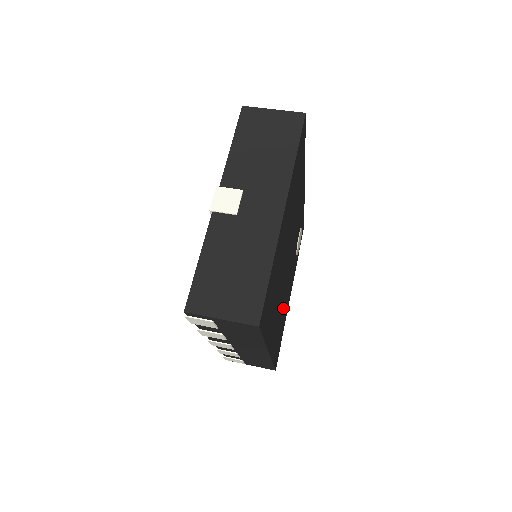
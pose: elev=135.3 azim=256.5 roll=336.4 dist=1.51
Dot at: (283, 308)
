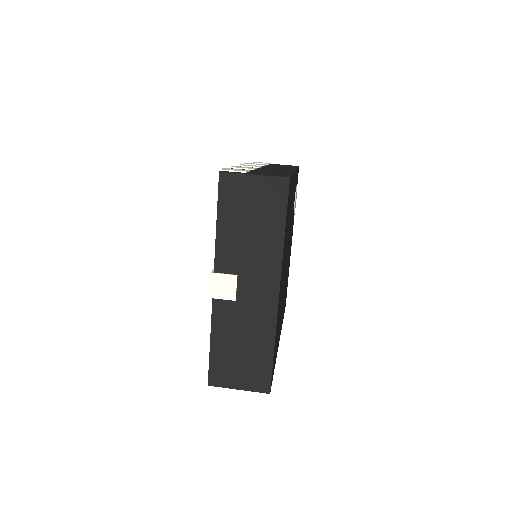
Dot at: occluded
